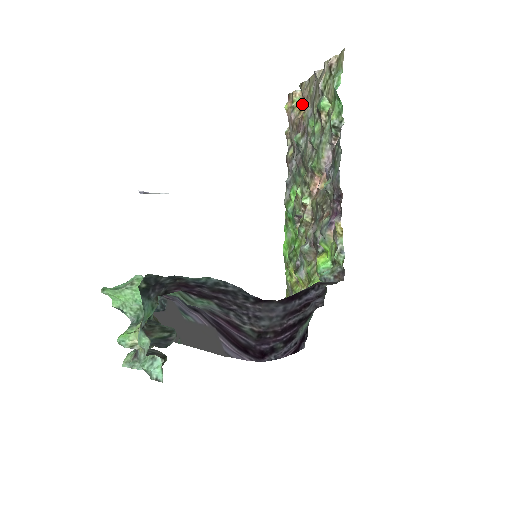
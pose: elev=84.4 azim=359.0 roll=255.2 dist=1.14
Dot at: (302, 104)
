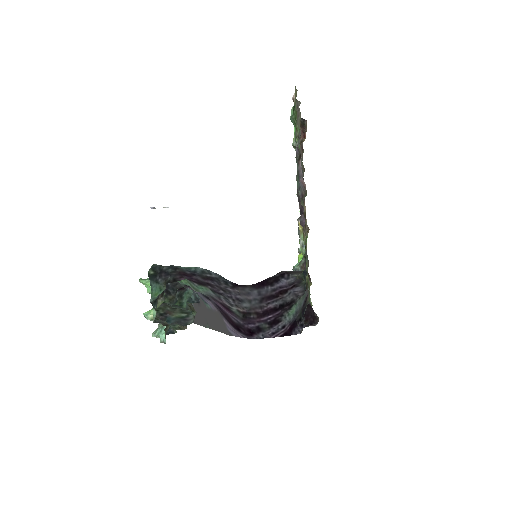
Dot at: occluded
